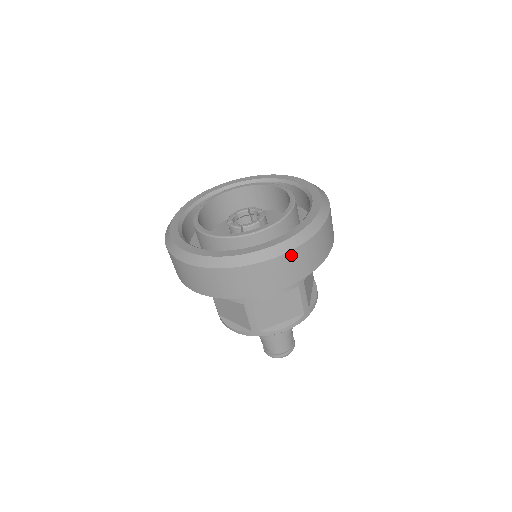
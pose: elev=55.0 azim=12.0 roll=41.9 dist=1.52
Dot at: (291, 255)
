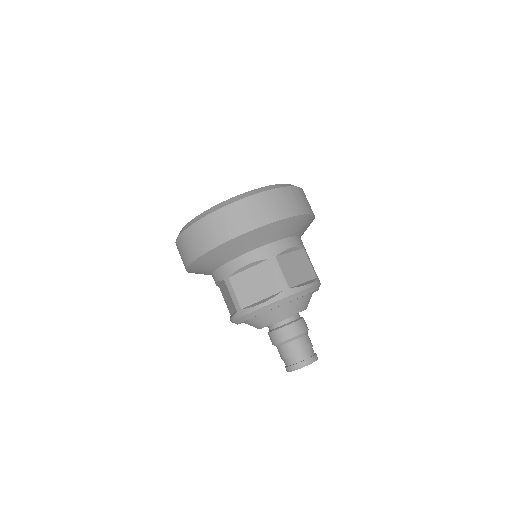
Dot at: (295, 190)
